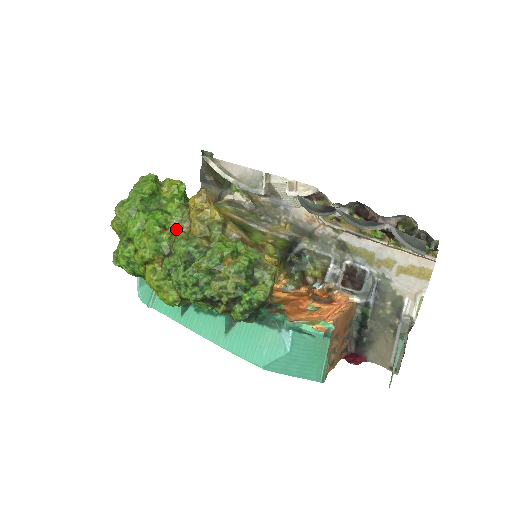
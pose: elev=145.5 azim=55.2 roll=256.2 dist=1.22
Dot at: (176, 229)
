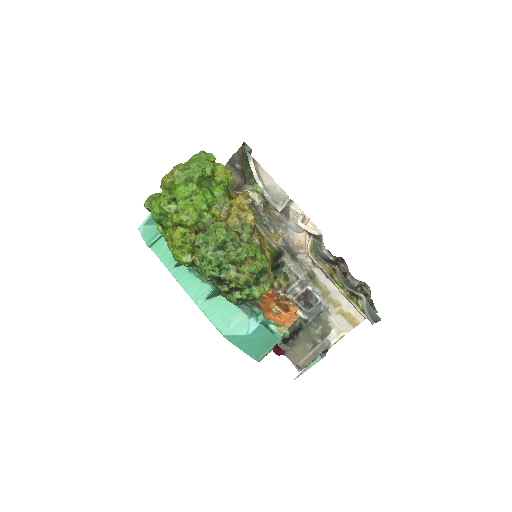
Dot at: (217, 213)
